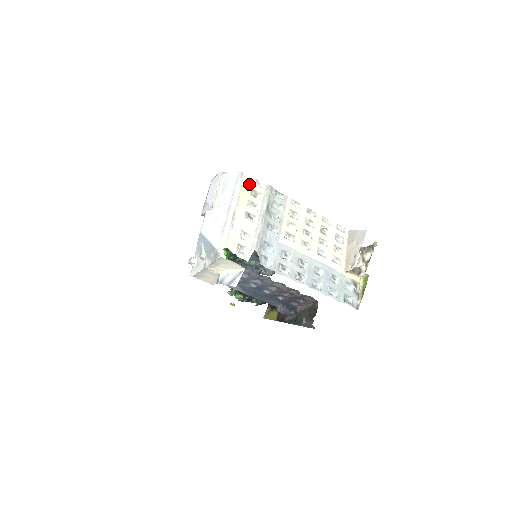
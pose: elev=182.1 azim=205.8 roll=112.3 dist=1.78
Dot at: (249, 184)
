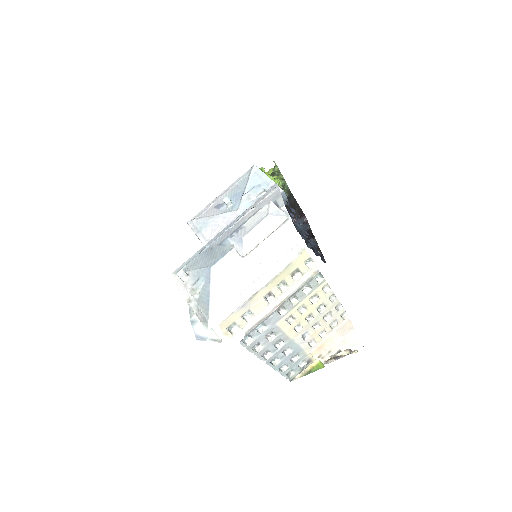
Dot at: (299, 263)
